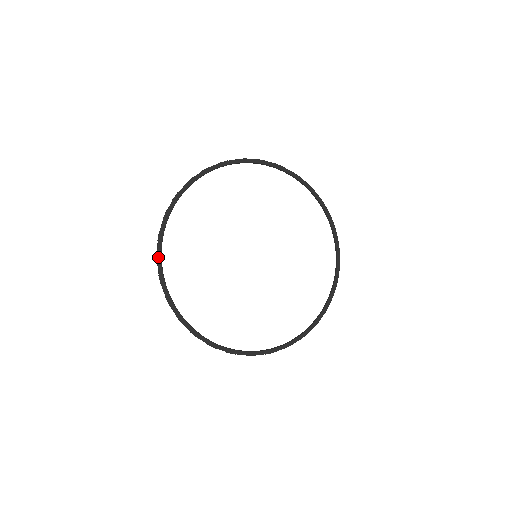
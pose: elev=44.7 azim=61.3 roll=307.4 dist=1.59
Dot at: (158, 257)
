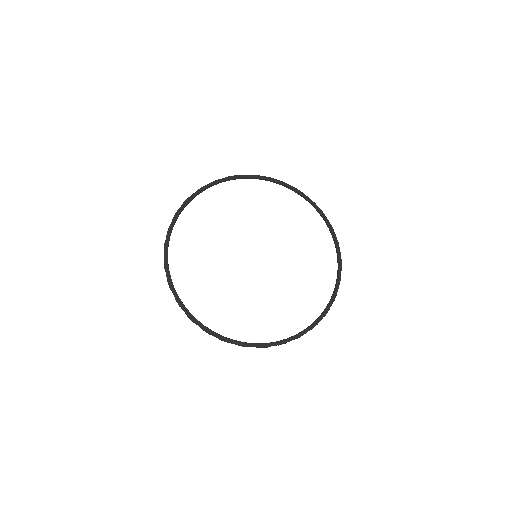
Dot at: (165, 265)
